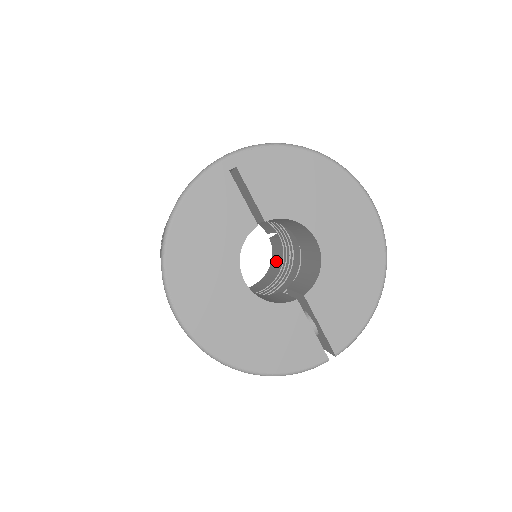
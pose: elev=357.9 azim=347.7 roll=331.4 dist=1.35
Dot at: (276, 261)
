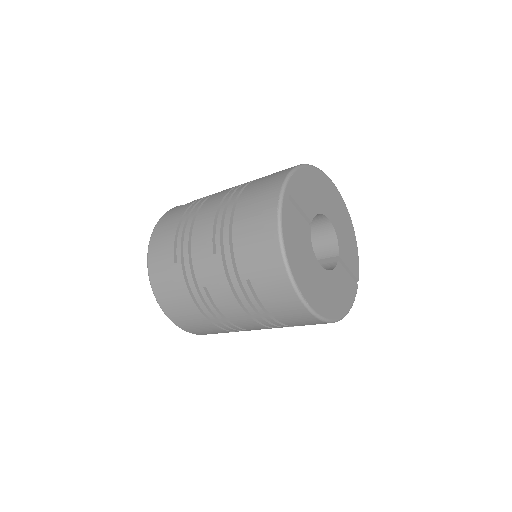
Dot at: occluded
